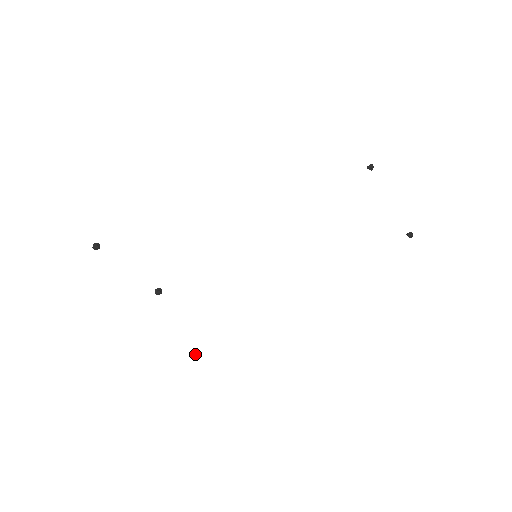
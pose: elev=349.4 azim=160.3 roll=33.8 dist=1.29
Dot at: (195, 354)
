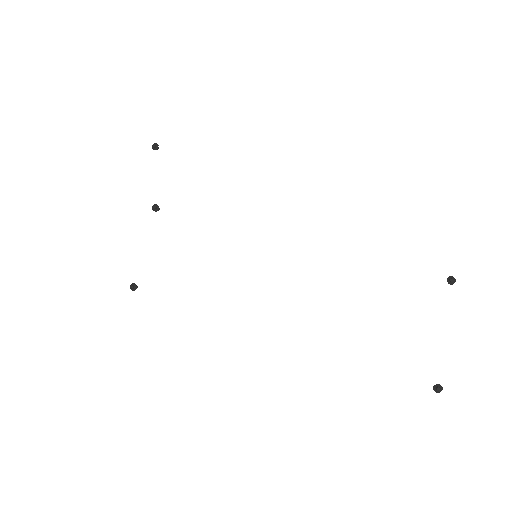
Dot at: (136, 286)
